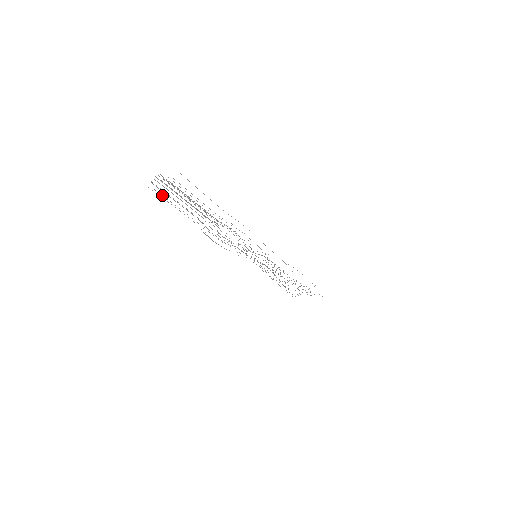
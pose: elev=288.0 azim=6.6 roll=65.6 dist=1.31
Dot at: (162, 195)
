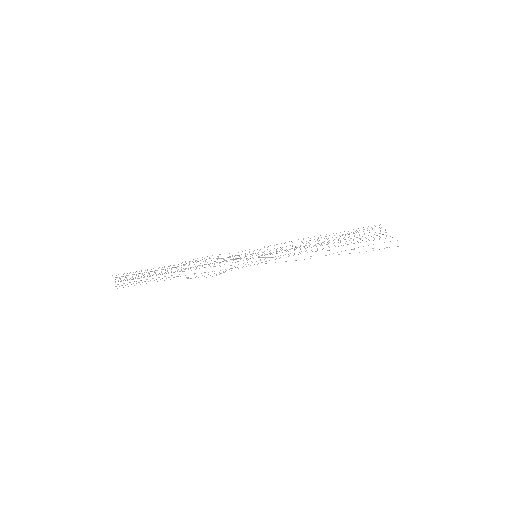
Dot at: occluded
